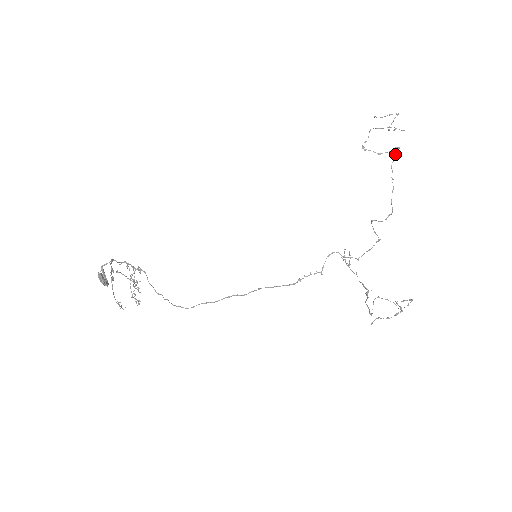
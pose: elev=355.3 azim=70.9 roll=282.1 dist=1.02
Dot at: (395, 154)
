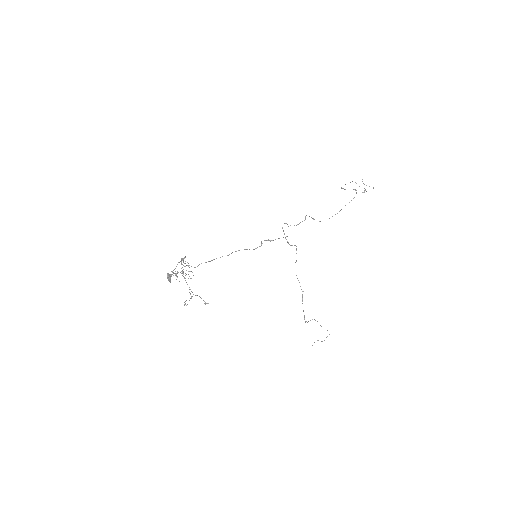
Dot at: occluded
